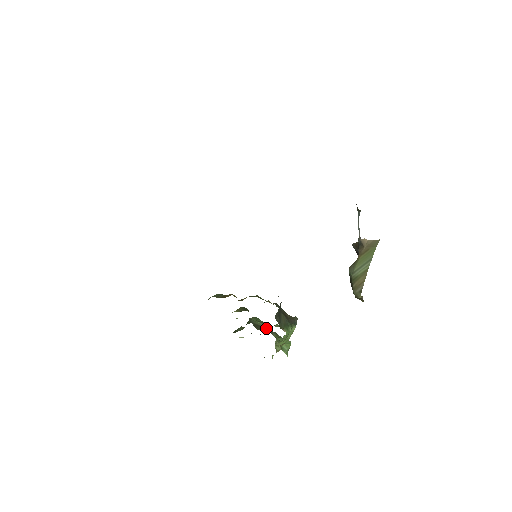
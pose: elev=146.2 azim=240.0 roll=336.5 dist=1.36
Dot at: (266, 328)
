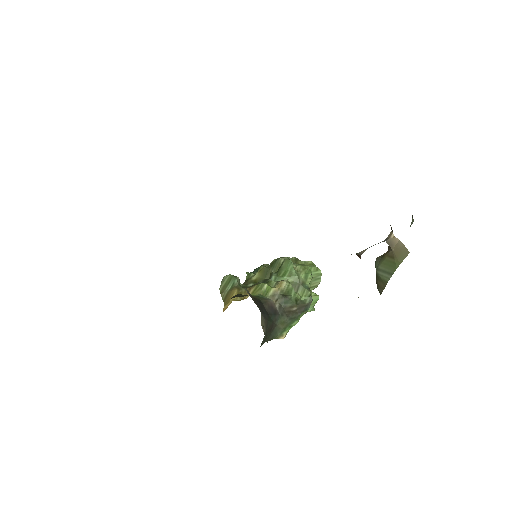
Dot at: occluded
